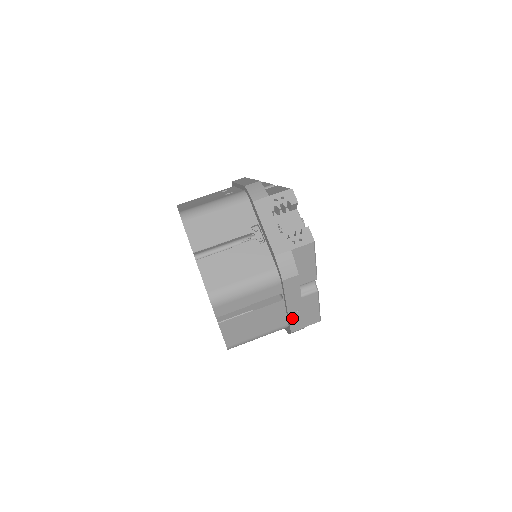
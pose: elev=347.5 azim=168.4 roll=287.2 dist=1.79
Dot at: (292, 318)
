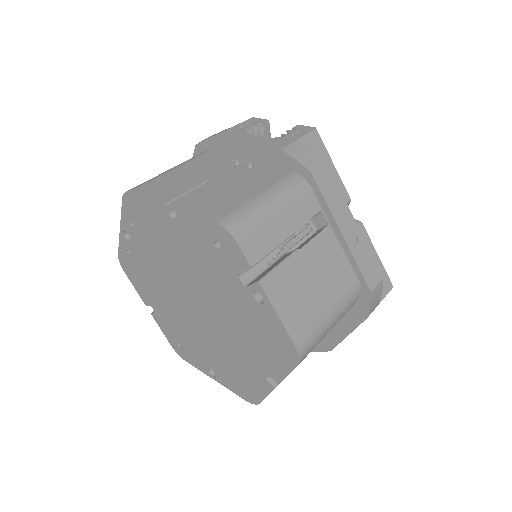
Dot at: (357, 257)
